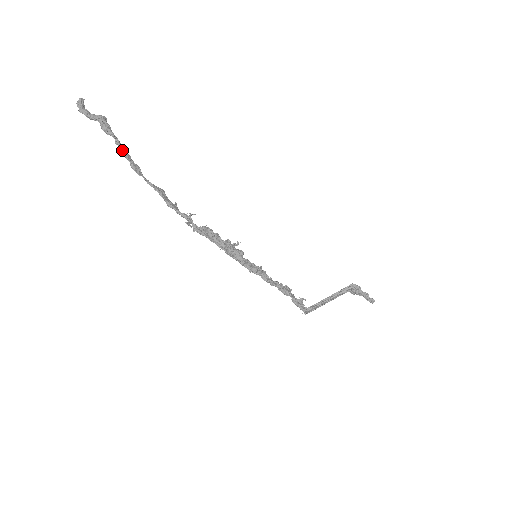
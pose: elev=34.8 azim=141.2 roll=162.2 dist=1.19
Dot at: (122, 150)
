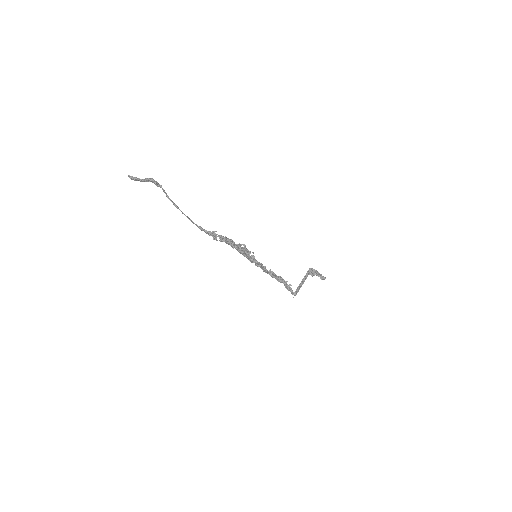
Dot at: (167, 195)
